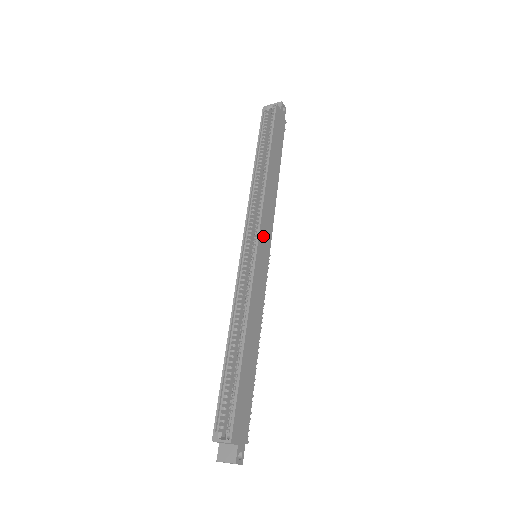
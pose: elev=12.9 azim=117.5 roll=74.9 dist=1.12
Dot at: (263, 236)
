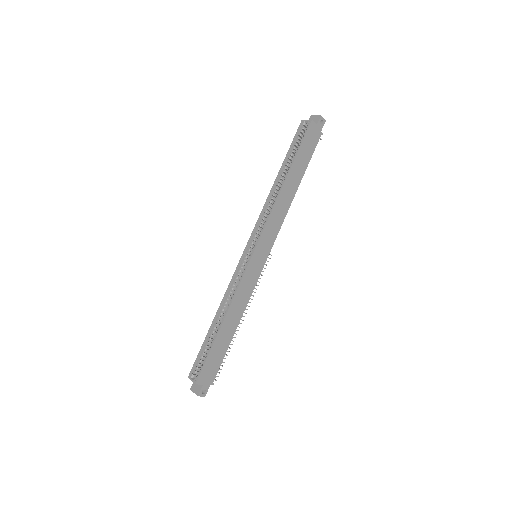
Dot at: (263, 242)
